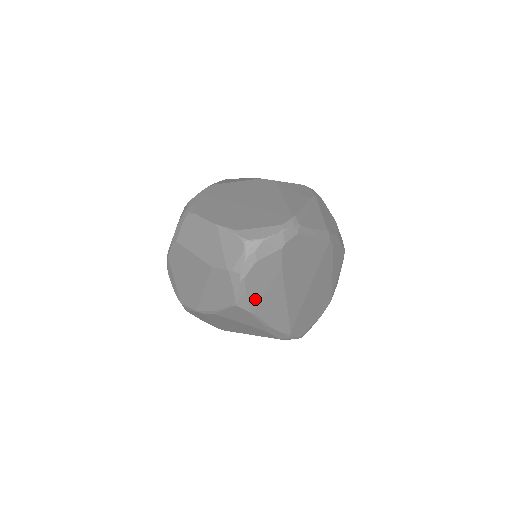
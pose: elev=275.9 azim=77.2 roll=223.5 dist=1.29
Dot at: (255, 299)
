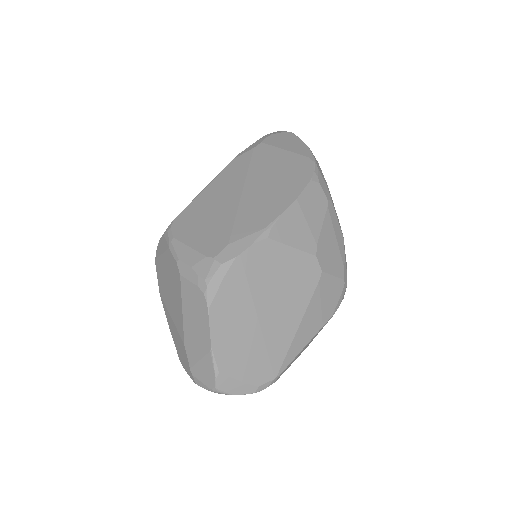
Dot at: occluded
